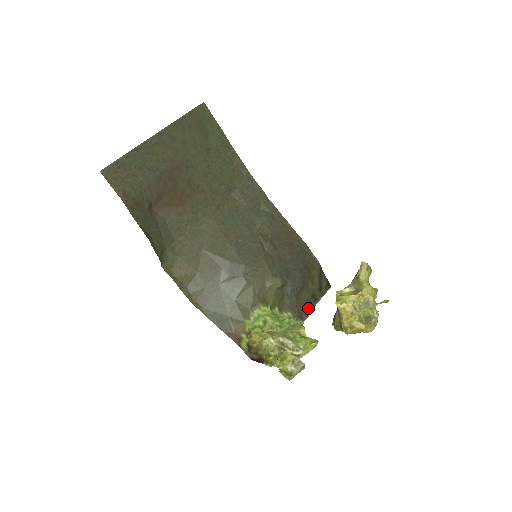
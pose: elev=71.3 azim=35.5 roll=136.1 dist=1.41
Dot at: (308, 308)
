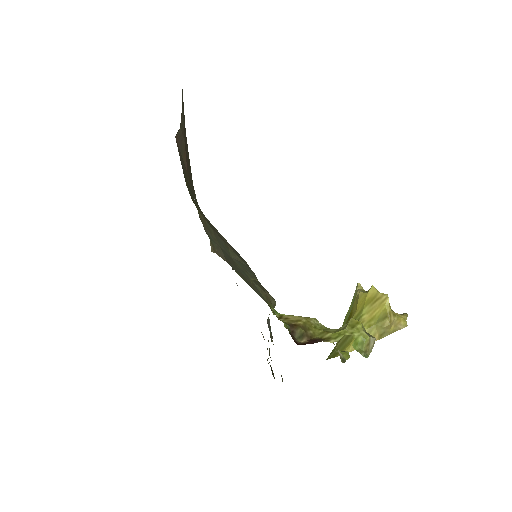
Dot at: occluded
